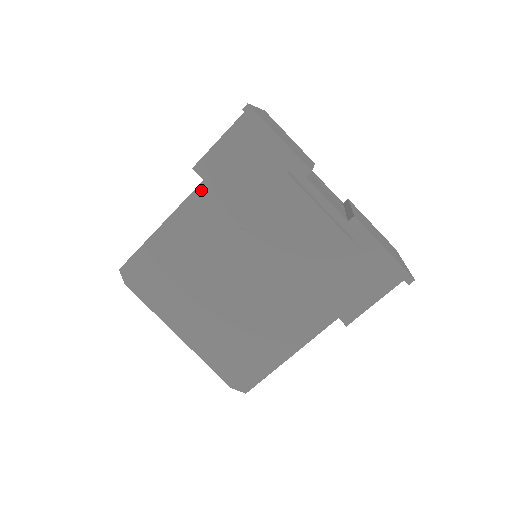
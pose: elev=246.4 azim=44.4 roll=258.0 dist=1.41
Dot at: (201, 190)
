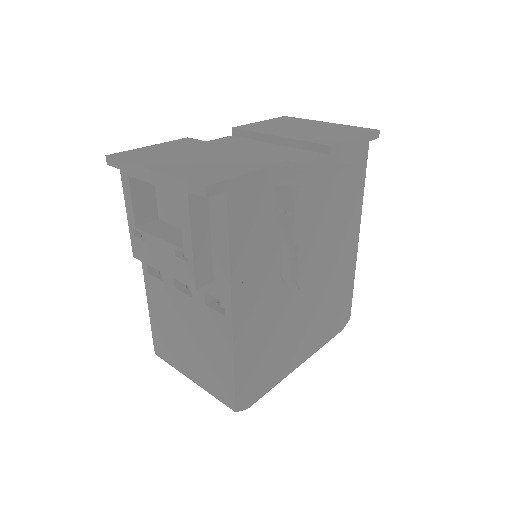
Dot at: (235, 291)
